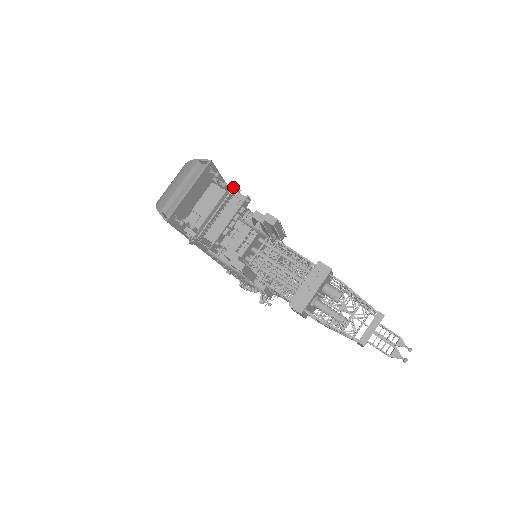
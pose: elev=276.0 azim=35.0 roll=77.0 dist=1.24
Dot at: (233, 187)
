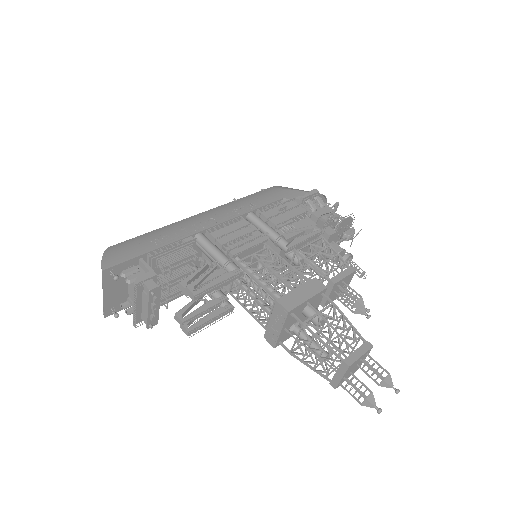
Dot at: occluded
